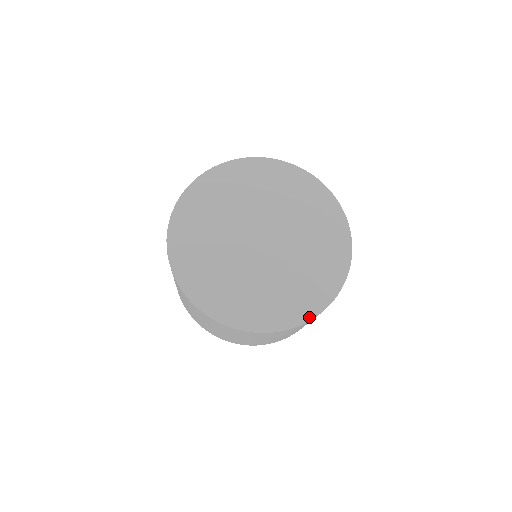
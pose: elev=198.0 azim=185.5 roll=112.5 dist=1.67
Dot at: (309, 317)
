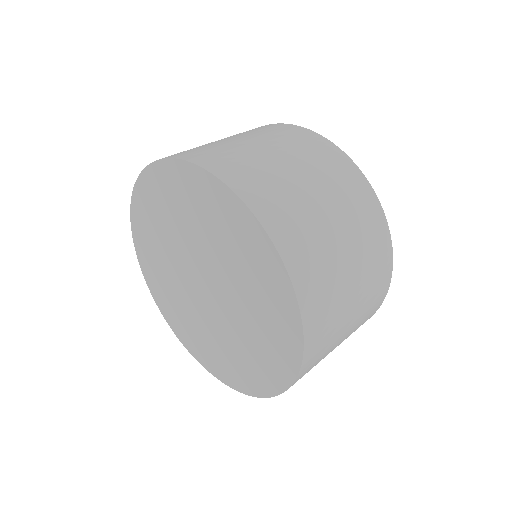
Dot at: (235, 387)
